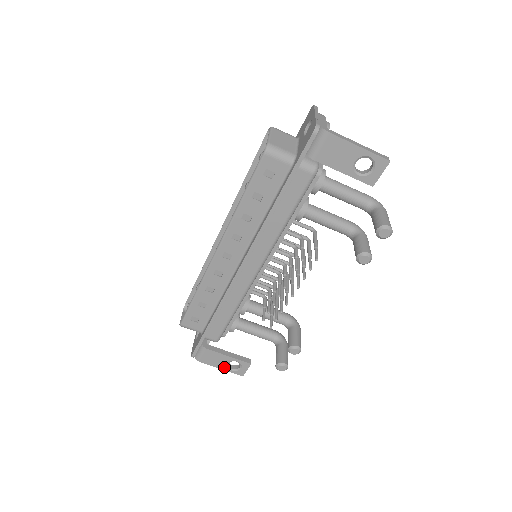
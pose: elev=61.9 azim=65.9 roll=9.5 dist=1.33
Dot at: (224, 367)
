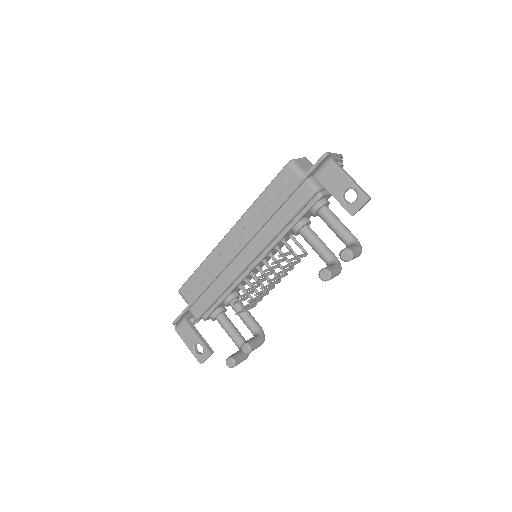
Dot at: (191, 347)
